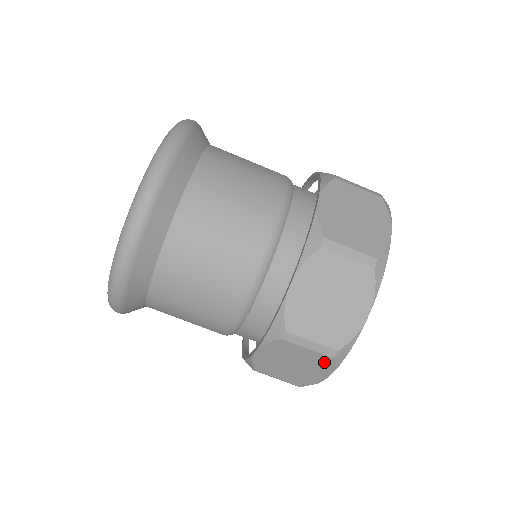
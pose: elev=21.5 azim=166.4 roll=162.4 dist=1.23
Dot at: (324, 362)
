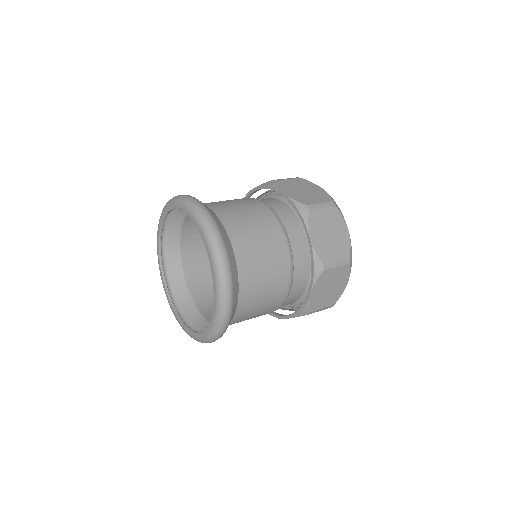
Dot at: (345, 271)
